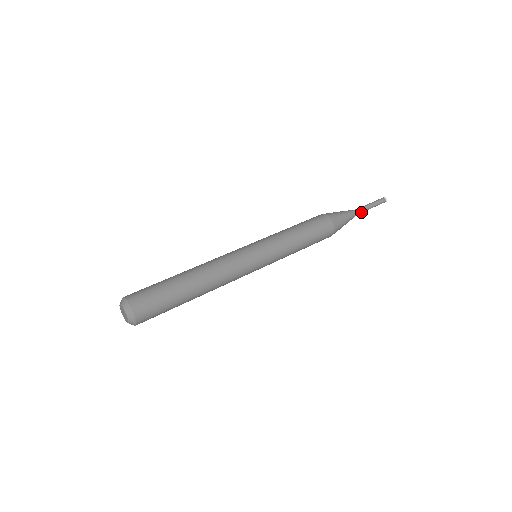
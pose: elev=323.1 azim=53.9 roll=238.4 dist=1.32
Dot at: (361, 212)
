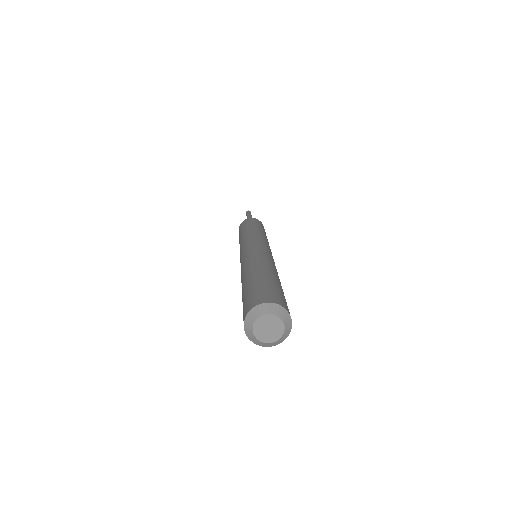
Dot at: occluded
